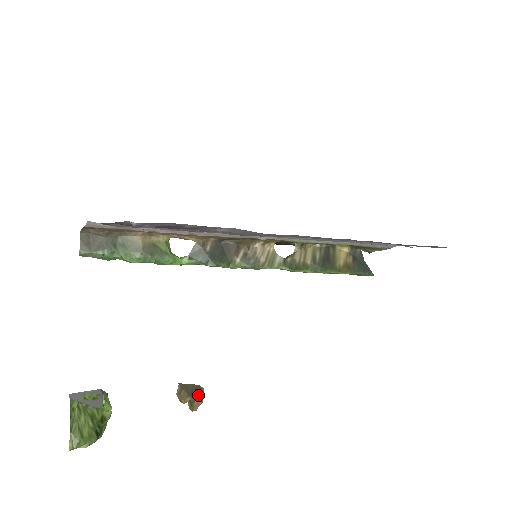
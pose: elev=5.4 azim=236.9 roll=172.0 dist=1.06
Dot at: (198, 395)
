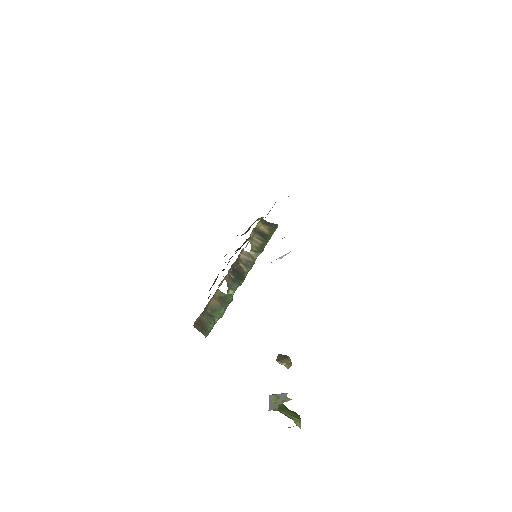
Dot at: (286, 356)
